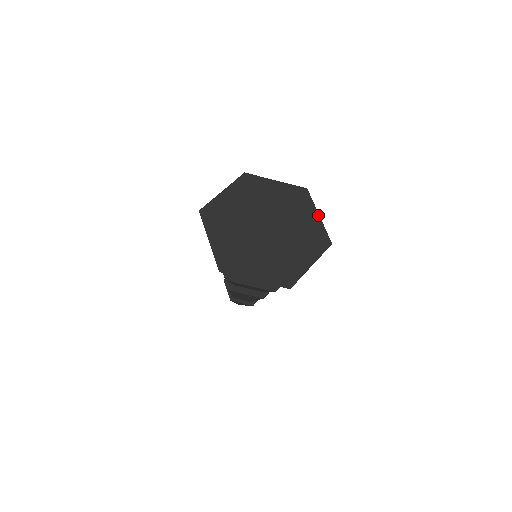
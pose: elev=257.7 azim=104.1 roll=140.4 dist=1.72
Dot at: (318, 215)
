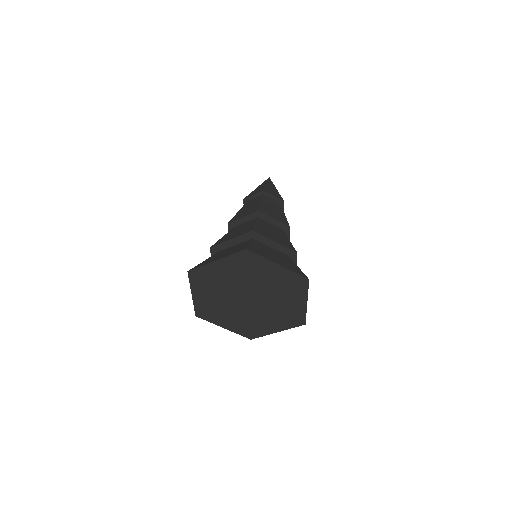
Dot at: (277, 265)
